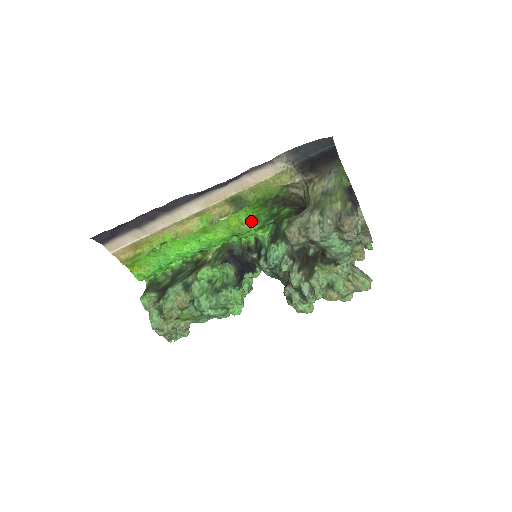
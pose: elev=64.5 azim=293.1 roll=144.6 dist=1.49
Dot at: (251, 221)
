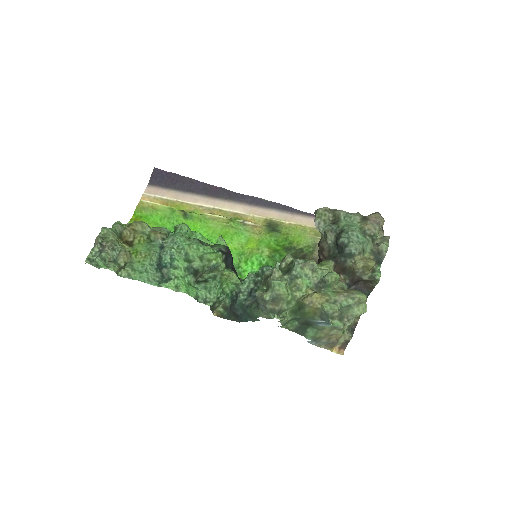
Dot at: (267, 251)
